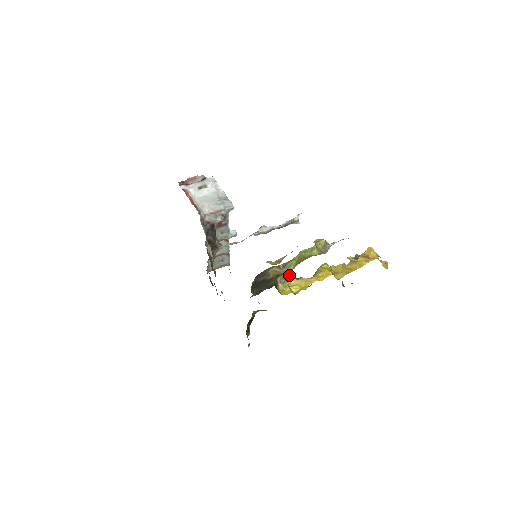
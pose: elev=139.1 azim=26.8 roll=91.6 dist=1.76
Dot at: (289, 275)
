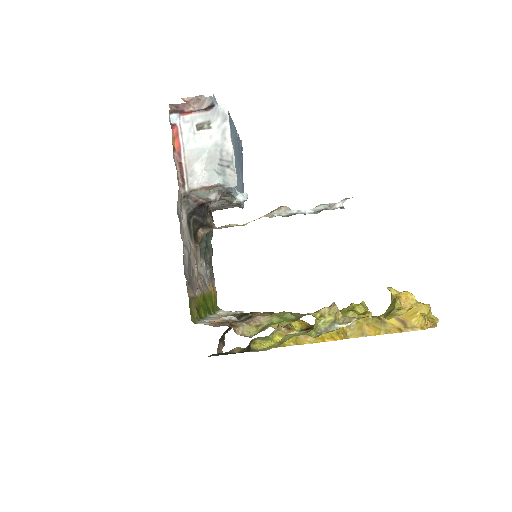
Dot at: (274, 331)
